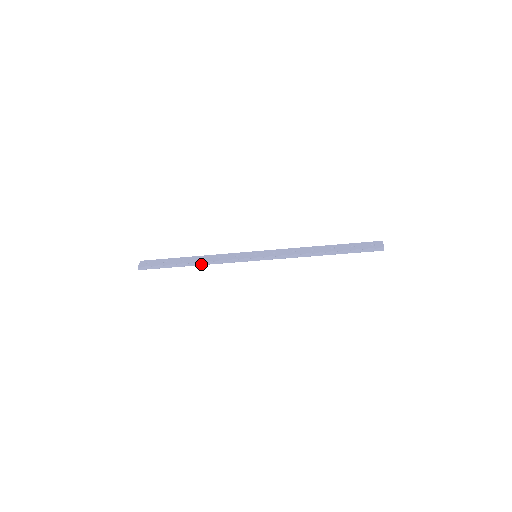
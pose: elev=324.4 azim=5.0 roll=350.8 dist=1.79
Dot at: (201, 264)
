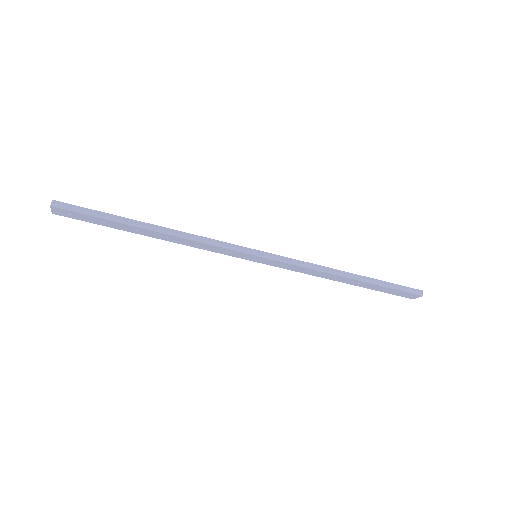
Dot at: (171, 233)
